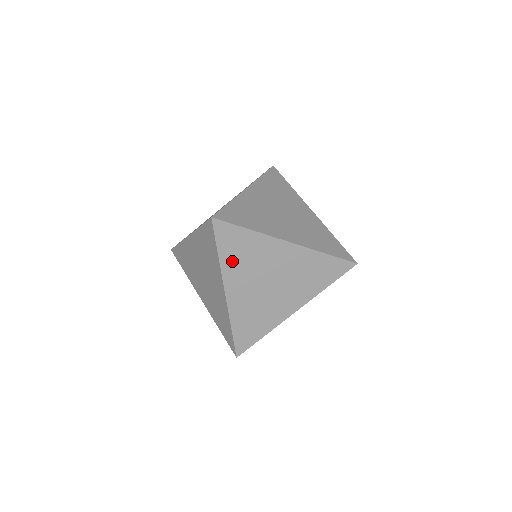
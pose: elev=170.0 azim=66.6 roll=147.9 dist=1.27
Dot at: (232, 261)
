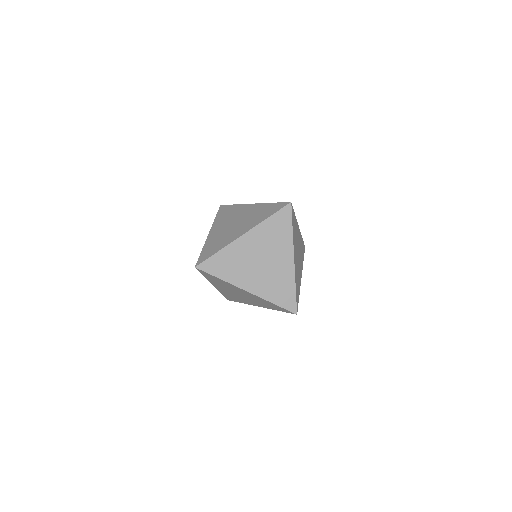
Dot at: (213, 281)
